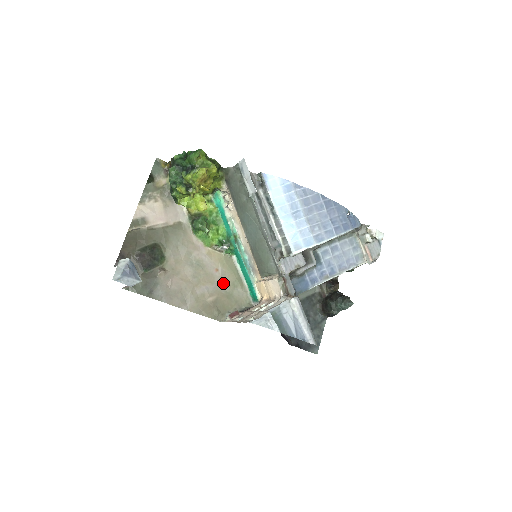
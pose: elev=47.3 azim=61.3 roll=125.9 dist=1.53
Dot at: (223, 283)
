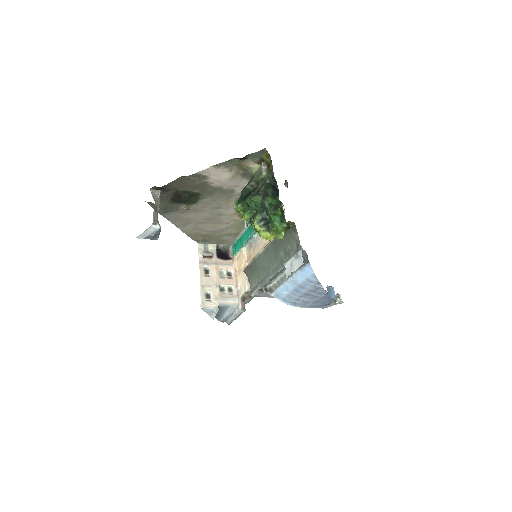
Dot at: (224, 230)
